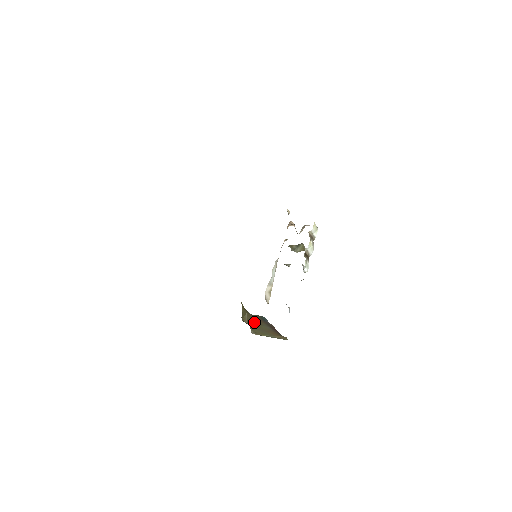
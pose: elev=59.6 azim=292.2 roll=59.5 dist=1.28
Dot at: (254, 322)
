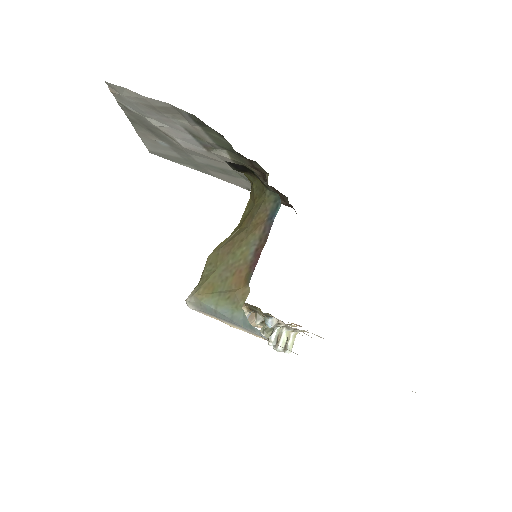
Dot at: (239, 239)
